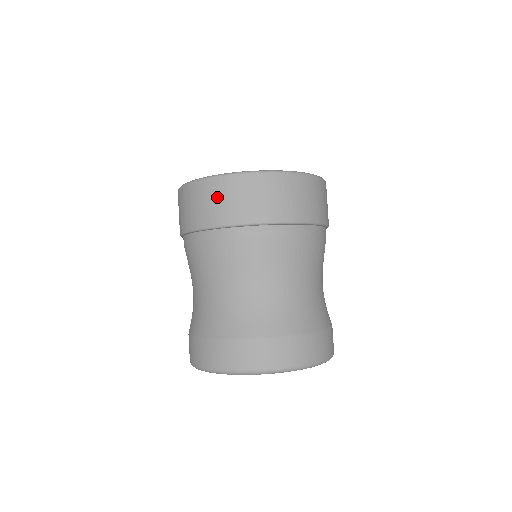
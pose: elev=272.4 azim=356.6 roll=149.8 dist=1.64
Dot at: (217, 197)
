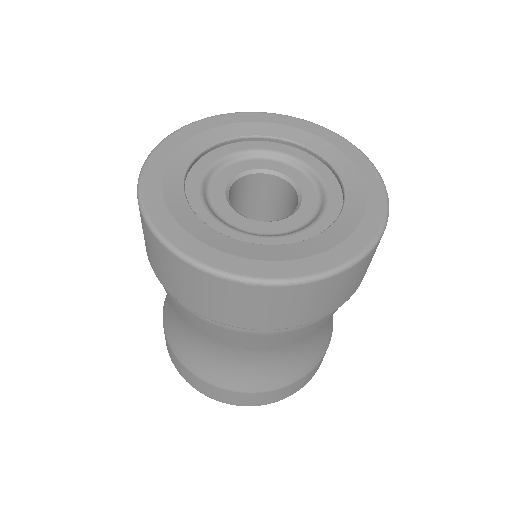
Dot at: (145, 236)
